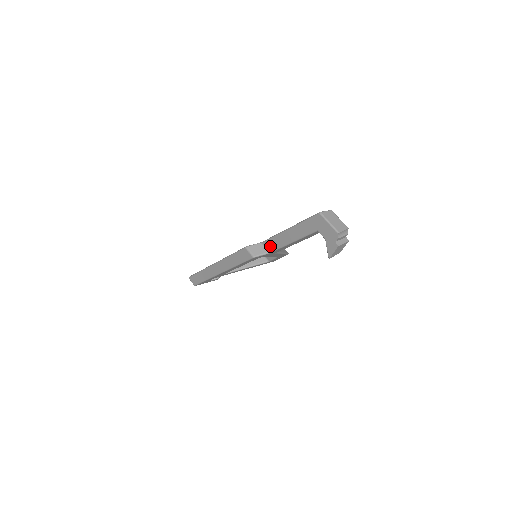
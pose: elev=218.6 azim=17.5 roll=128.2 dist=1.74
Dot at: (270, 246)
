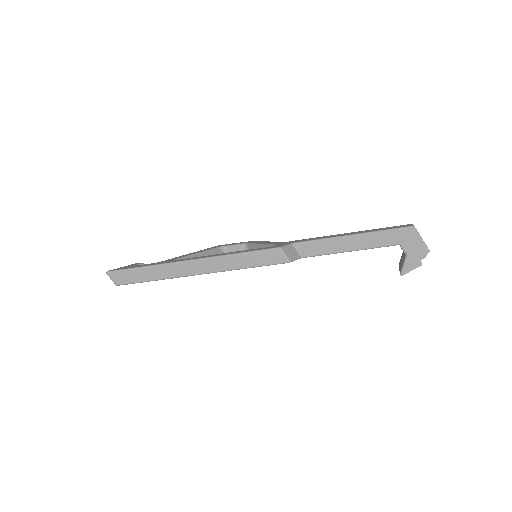
Dot at: (309, 250)
